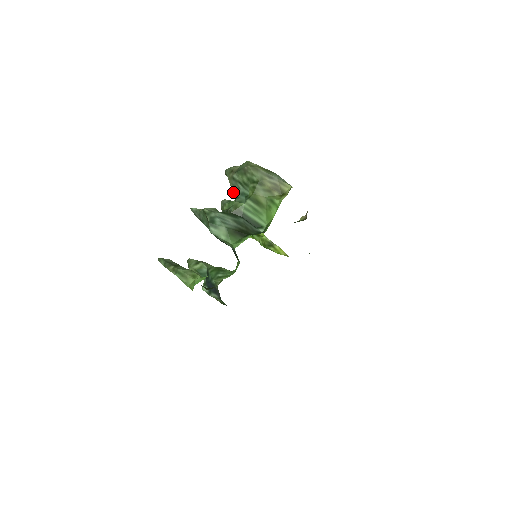
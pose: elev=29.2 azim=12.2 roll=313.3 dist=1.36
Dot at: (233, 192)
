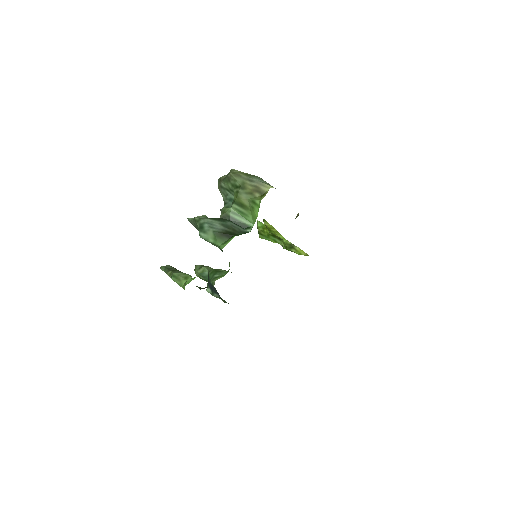
Dot at: (223, 199)
